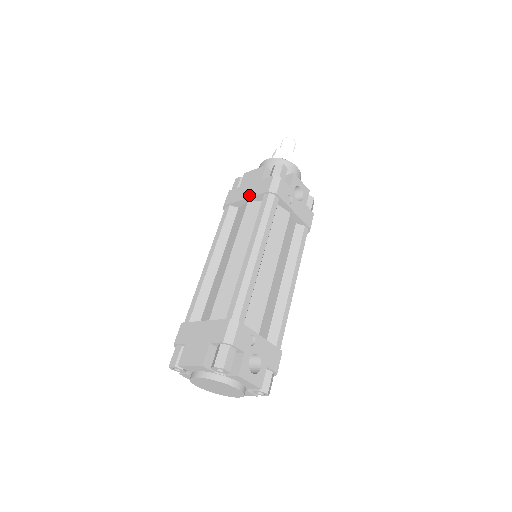
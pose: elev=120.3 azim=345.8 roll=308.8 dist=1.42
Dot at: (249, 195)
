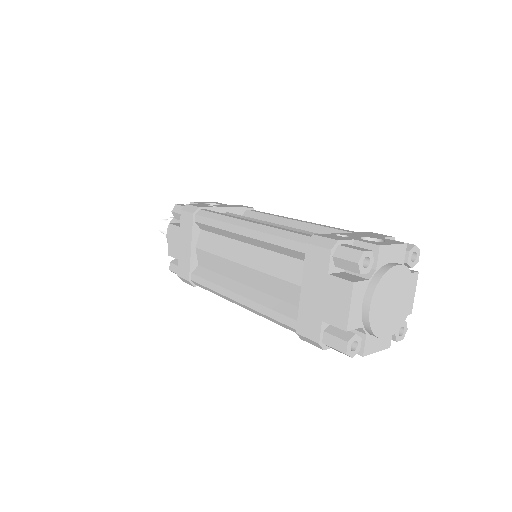
Dot at: (189, 242)
